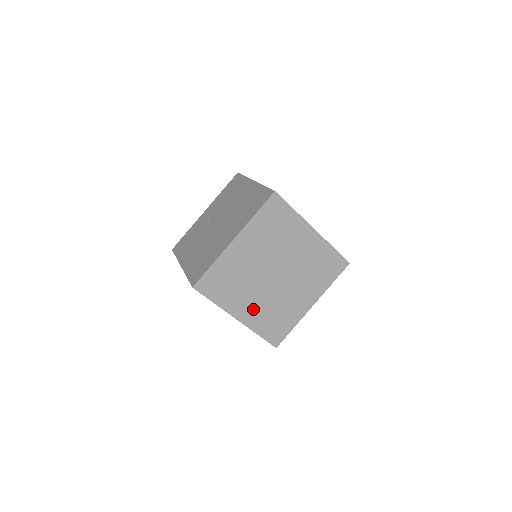
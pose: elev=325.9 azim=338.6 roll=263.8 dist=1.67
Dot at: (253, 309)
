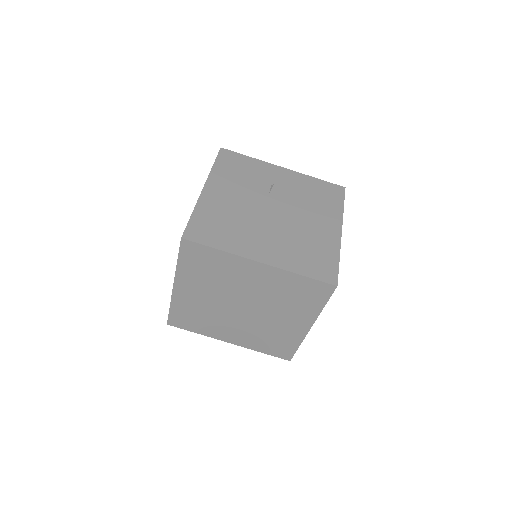
Dot at: (194, 297)
